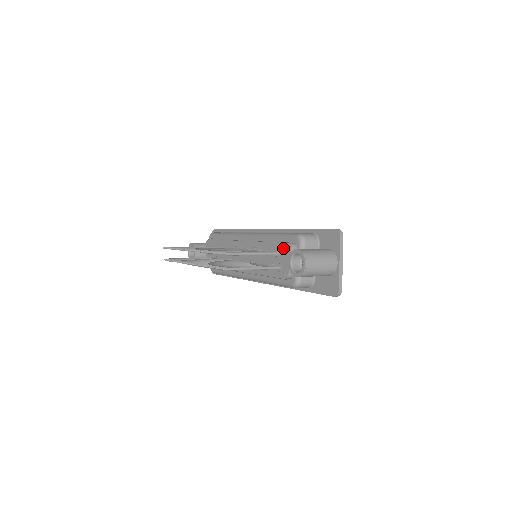
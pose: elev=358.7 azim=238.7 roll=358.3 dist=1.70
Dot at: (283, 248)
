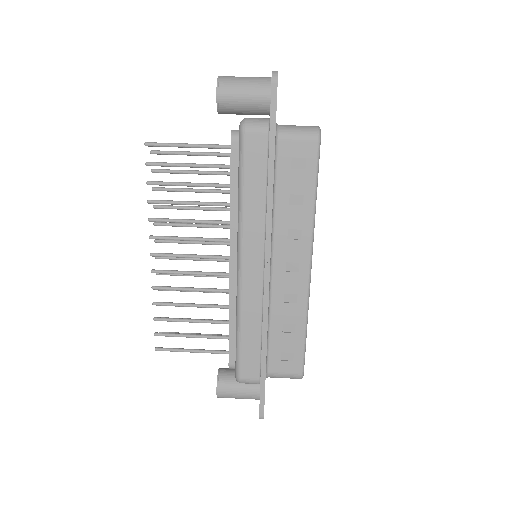
Dot at: (229, 355)
